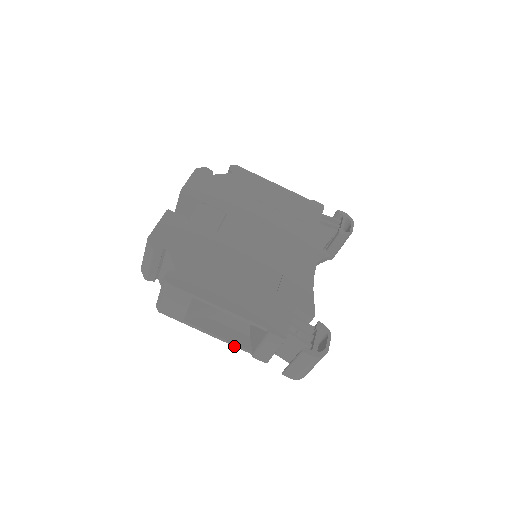
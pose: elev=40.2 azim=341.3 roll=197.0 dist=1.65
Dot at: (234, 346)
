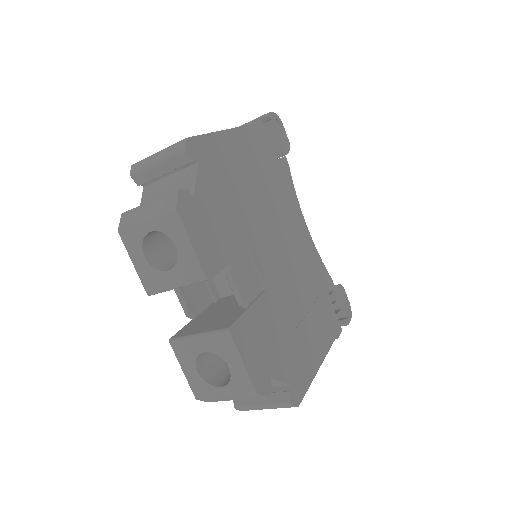
Dot at: occluded
